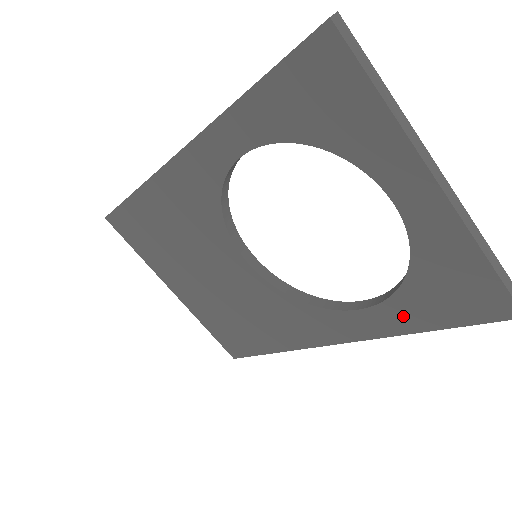
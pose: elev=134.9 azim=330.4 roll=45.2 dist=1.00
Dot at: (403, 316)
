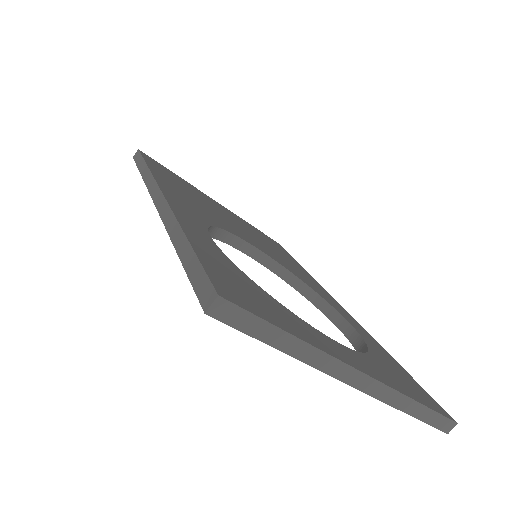
Dot at: occluded
